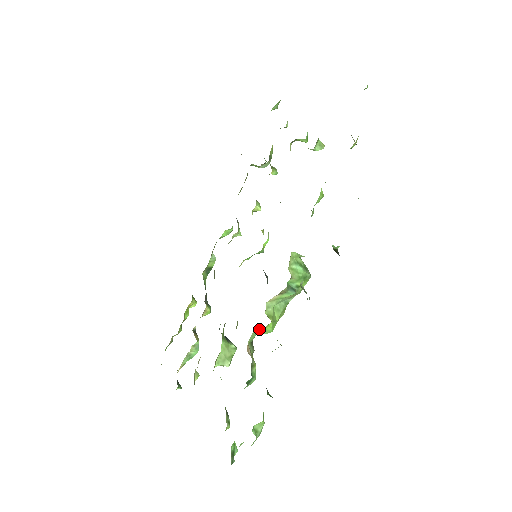
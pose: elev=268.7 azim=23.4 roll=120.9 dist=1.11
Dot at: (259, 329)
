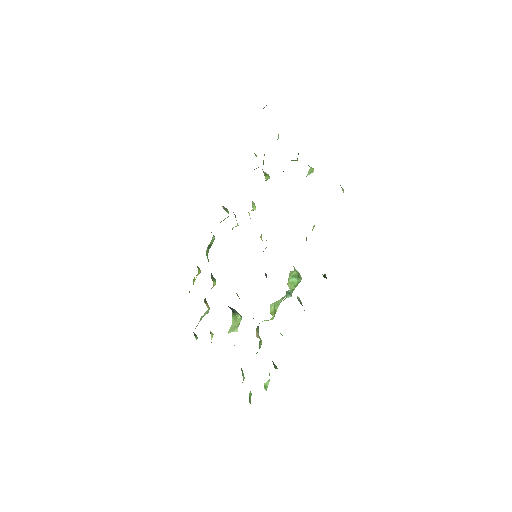
Dot at: (264, 320)
